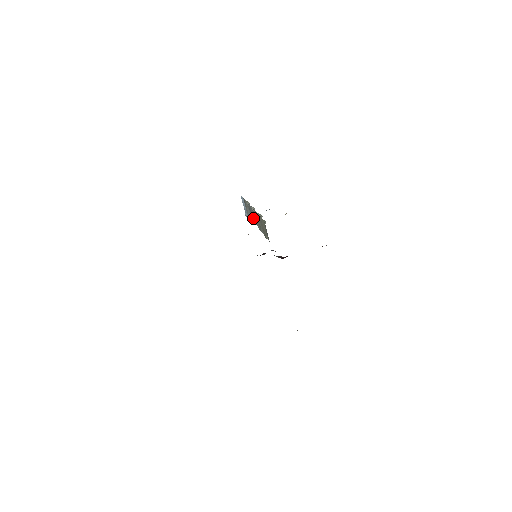
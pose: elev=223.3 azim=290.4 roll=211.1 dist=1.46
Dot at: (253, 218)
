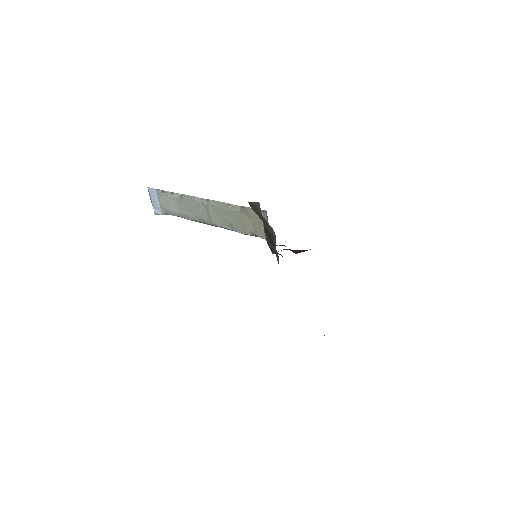
Dot at: (192, 213)
